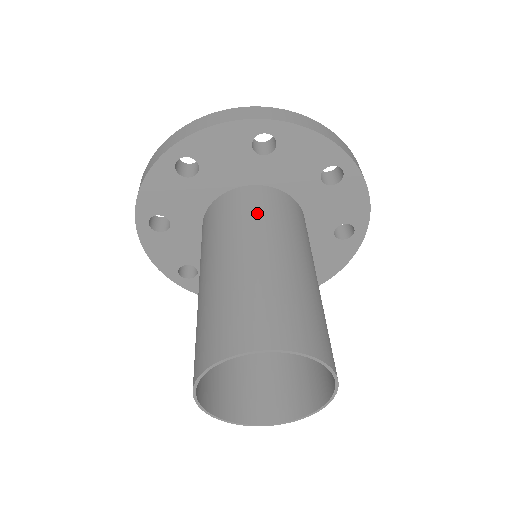
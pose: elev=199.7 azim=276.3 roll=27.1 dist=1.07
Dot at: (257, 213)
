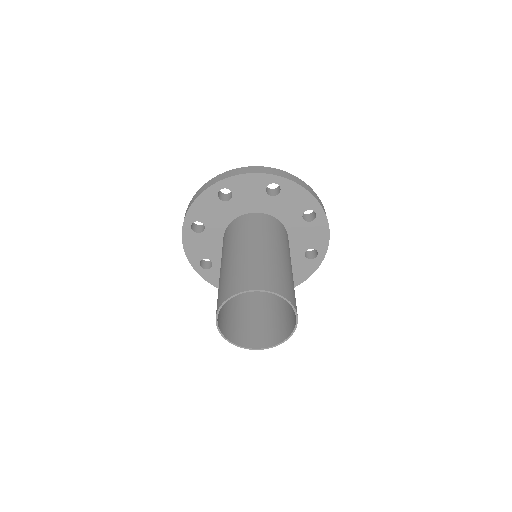
Dot at: (263, 228)
